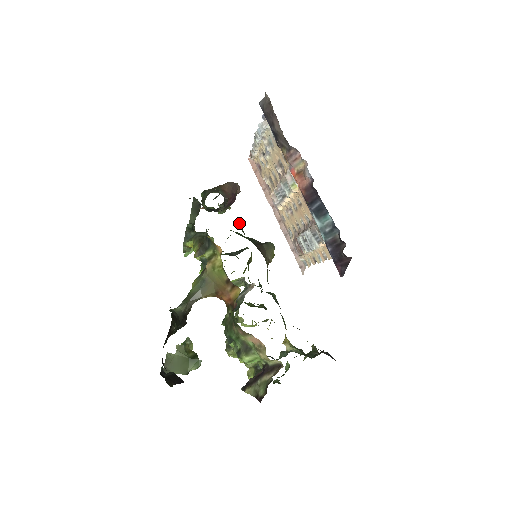
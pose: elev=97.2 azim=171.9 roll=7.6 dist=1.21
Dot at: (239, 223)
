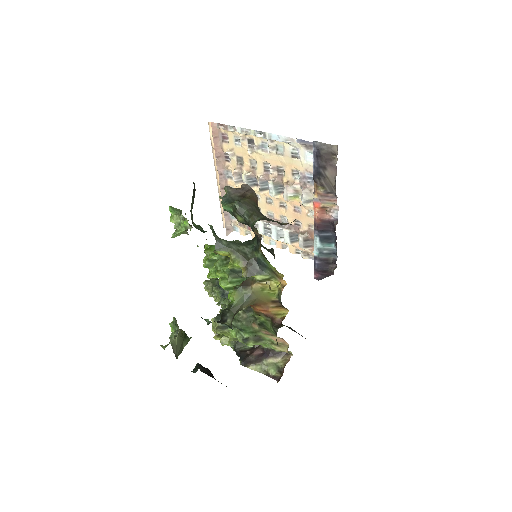
Dot at: occluded
